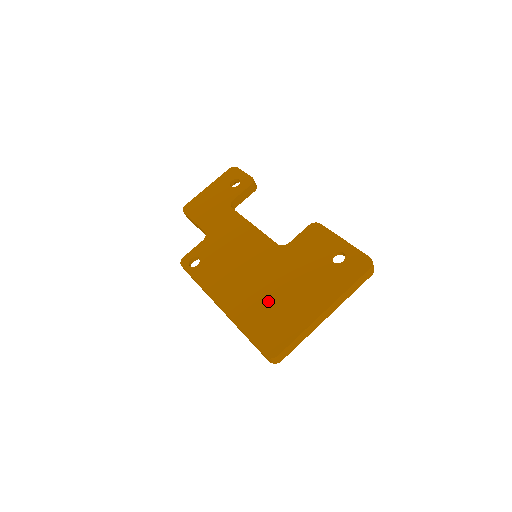
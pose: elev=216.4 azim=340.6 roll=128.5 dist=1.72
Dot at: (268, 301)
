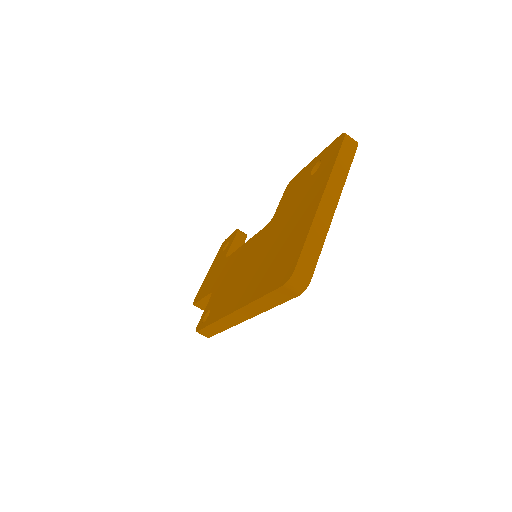
Dot at: (271, 256)
